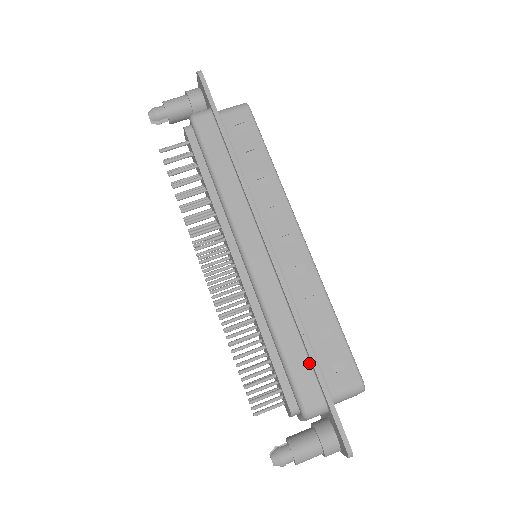
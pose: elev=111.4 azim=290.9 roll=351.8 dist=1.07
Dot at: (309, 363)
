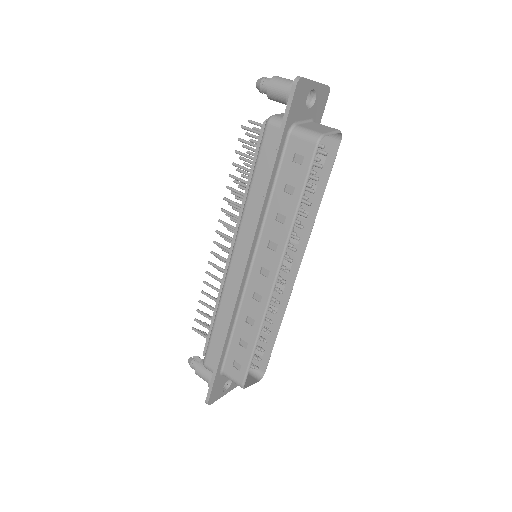
Dot at: (221, 348)
